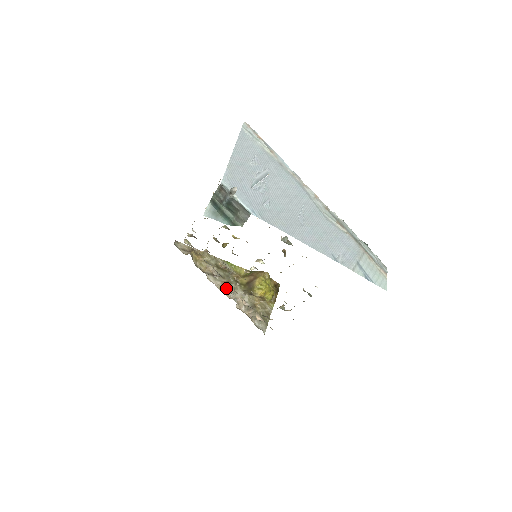
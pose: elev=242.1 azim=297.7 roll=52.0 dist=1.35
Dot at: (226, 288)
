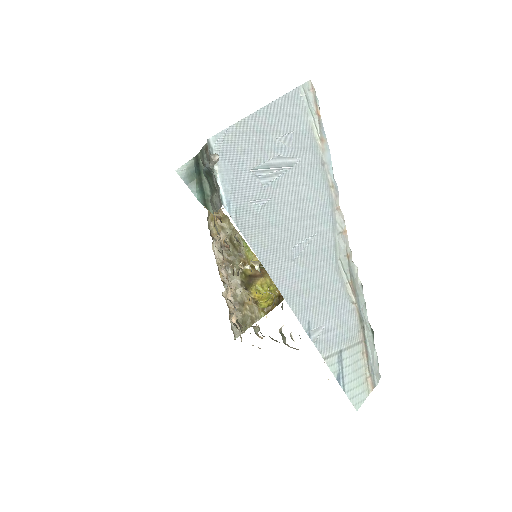
Dot at: occluded
